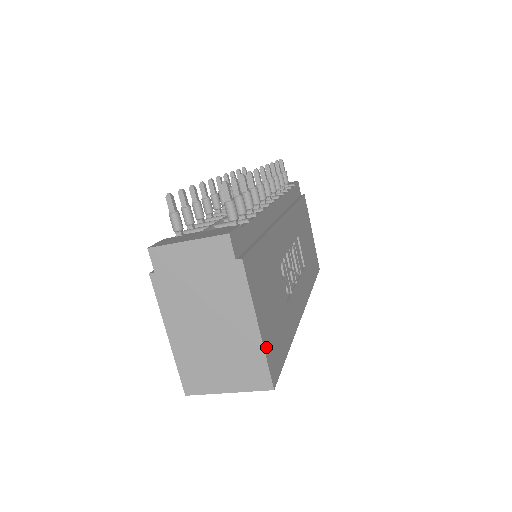
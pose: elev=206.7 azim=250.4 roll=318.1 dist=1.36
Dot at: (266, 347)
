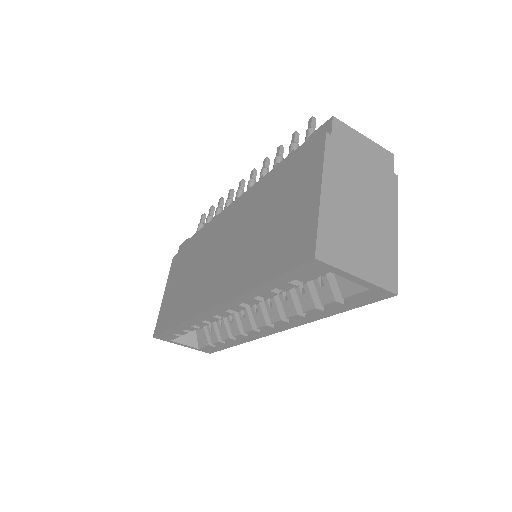
Dot at: occluded
